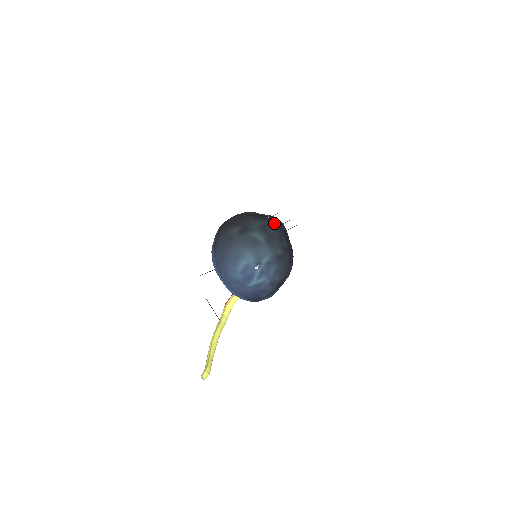
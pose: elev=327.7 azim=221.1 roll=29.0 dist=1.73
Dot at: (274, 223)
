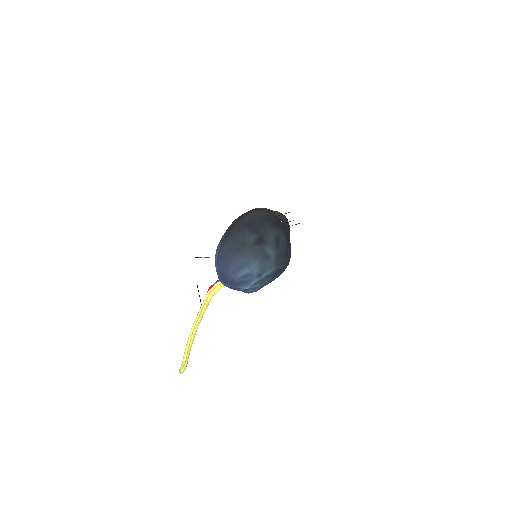
Dot at: (286, 232)
